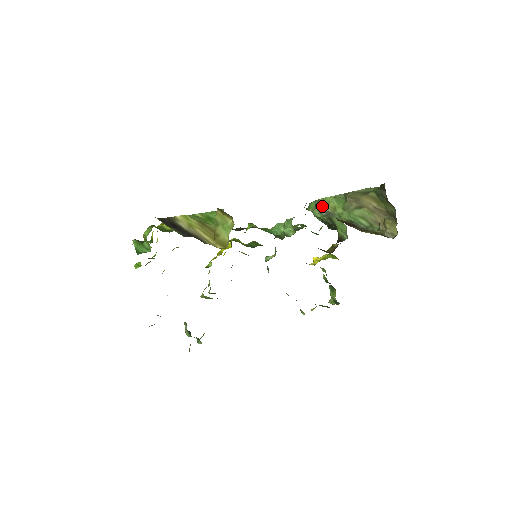
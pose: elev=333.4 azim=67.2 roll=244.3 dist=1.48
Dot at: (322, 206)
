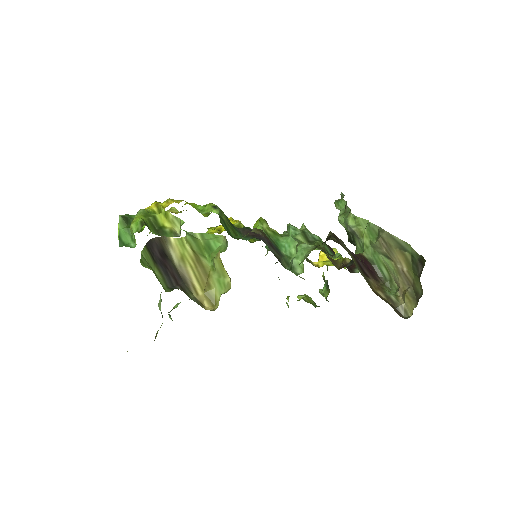
Dot at: (350, 223)
